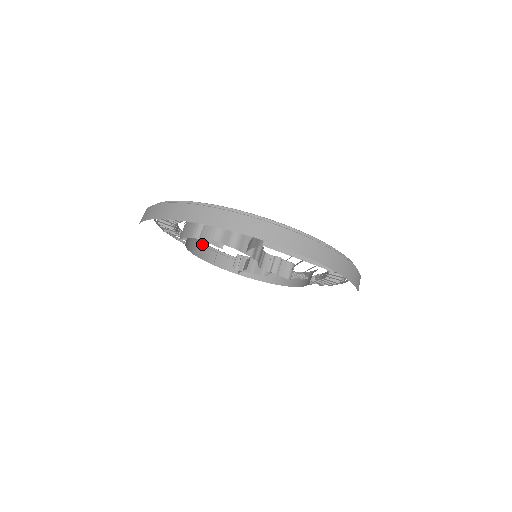
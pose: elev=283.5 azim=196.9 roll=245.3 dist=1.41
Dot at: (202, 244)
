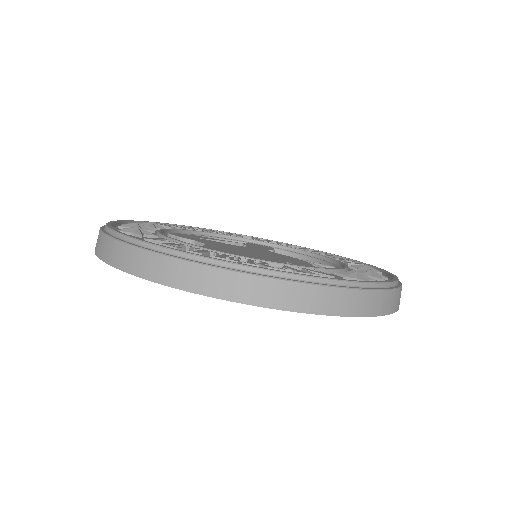
Dot at: occluded
